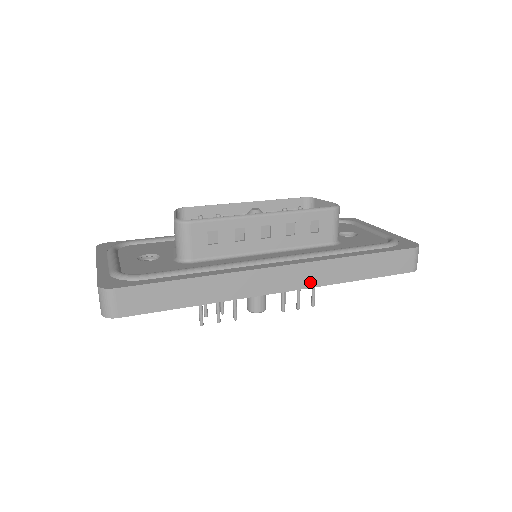
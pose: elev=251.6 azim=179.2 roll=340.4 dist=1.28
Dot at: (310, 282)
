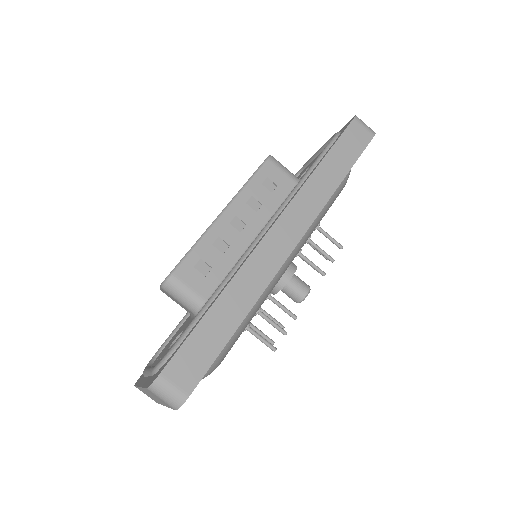
Dot at: (308, 217)
